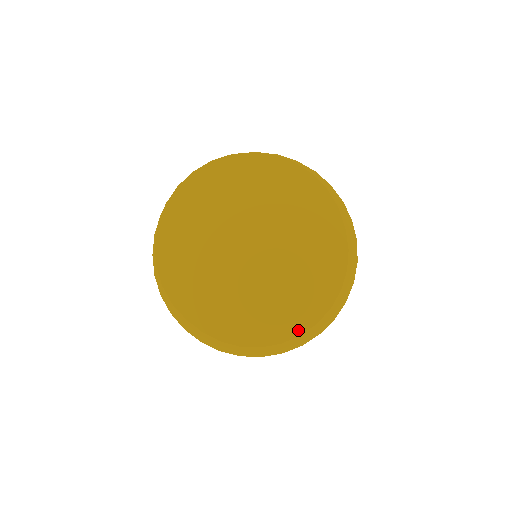
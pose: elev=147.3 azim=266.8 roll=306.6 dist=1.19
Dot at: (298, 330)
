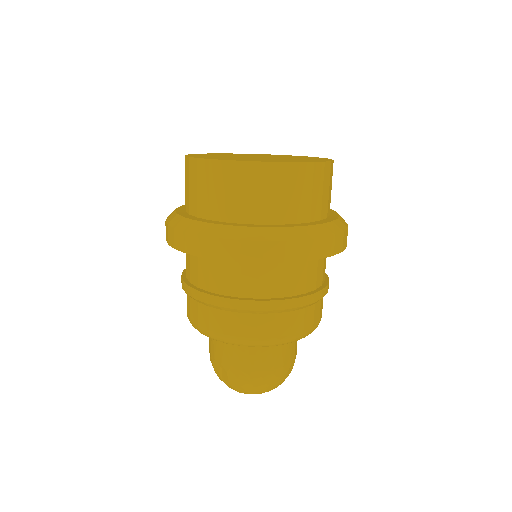
Dot at: (234, 160)
